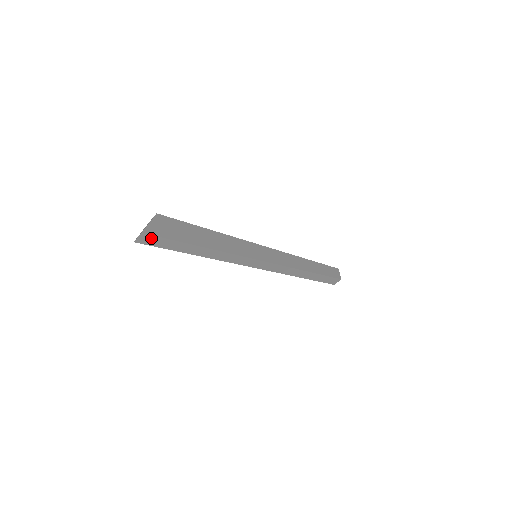
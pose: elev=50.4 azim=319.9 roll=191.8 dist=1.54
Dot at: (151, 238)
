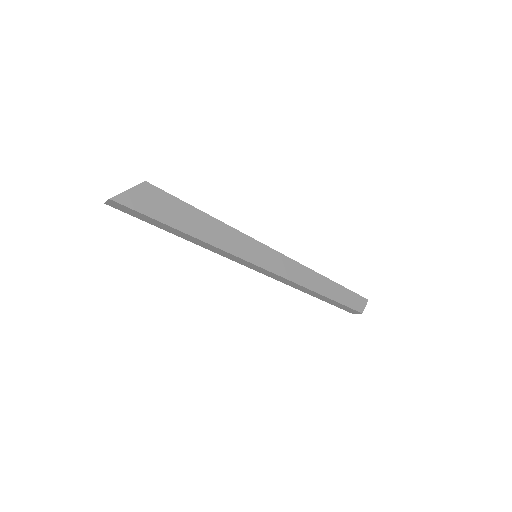
Dot at: (121, 206)
